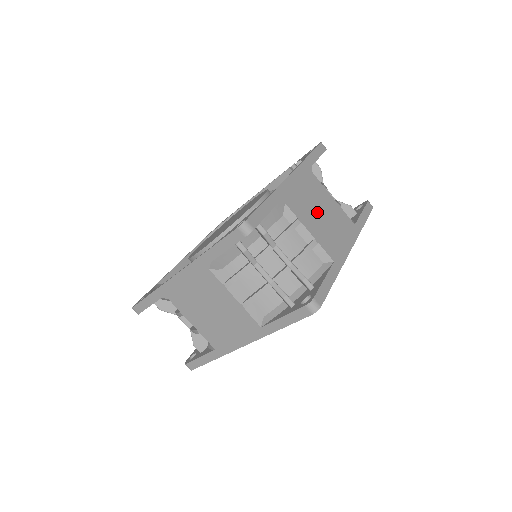
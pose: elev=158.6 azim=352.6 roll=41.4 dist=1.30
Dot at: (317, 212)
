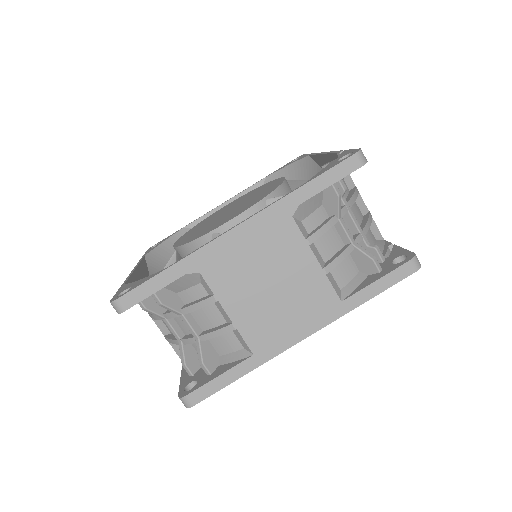
Dot at: (262, 284)
